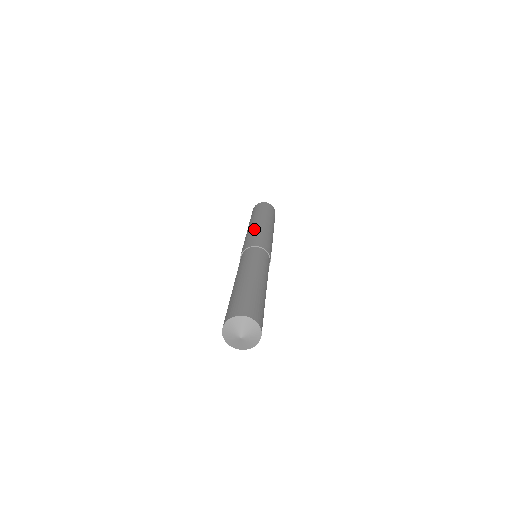
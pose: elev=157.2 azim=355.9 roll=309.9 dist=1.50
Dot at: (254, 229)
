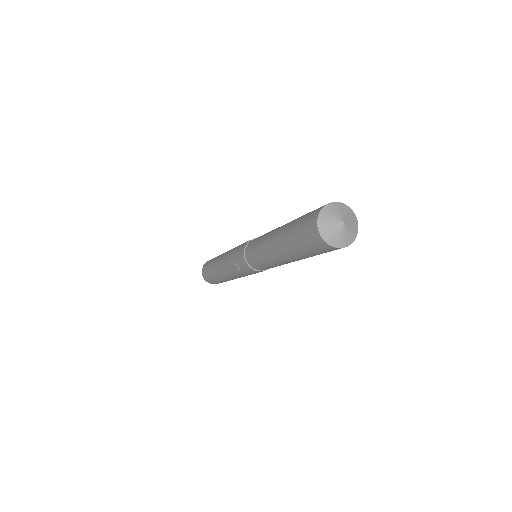
Dot at: occluded
